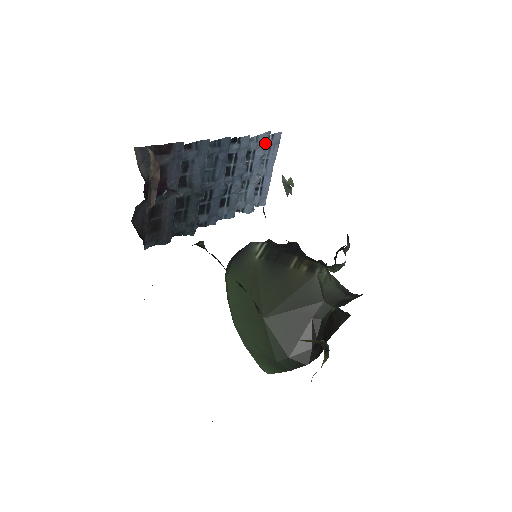
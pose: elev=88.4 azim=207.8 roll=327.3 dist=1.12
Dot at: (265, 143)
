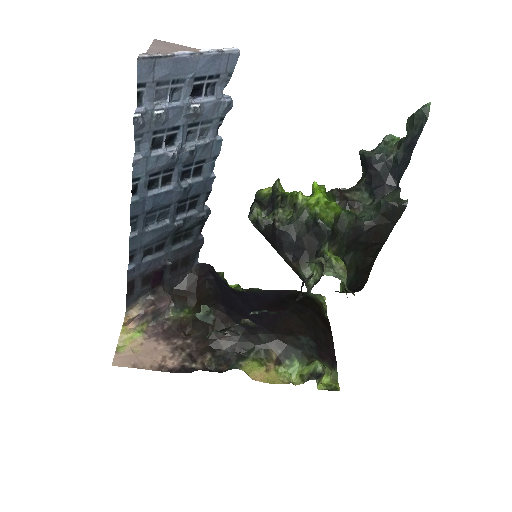
Dot at: (148, 106)
